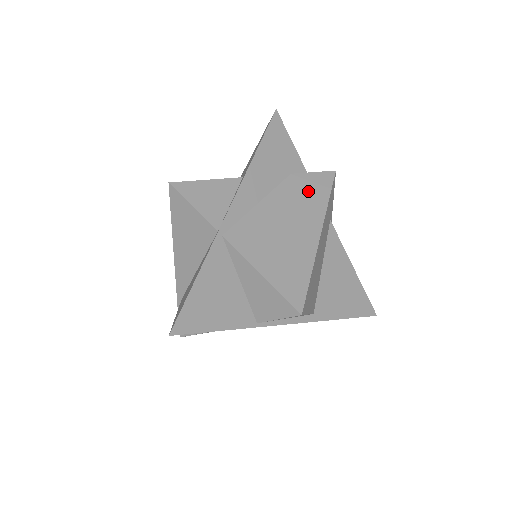
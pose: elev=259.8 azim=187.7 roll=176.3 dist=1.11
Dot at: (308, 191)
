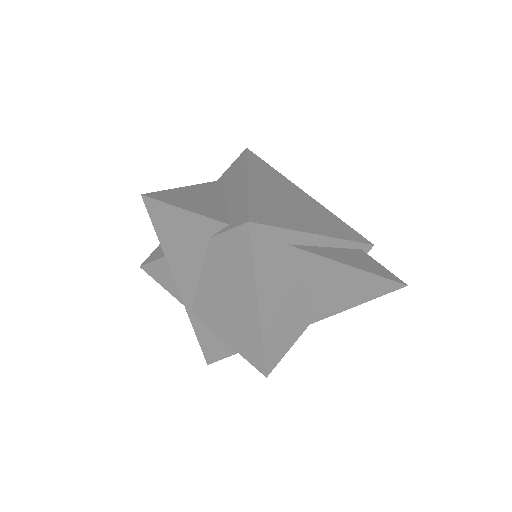
Dot at: (231, 259)
